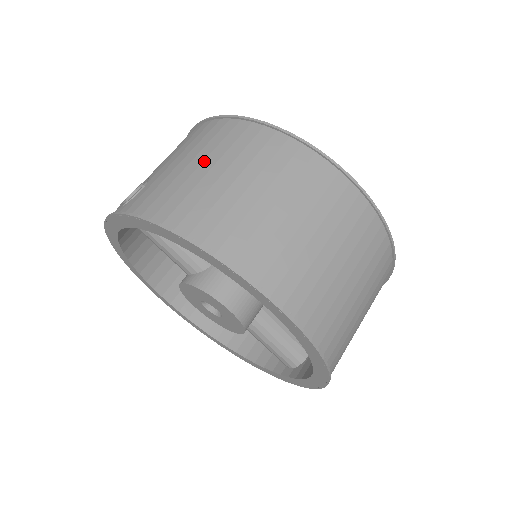
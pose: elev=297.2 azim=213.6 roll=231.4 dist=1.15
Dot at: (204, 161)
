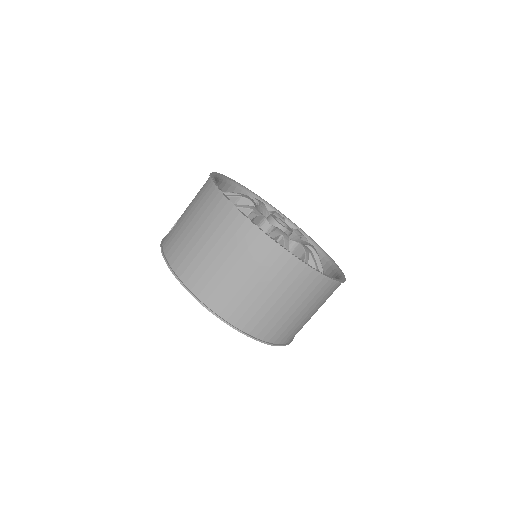
Dot at: (193, 219)
